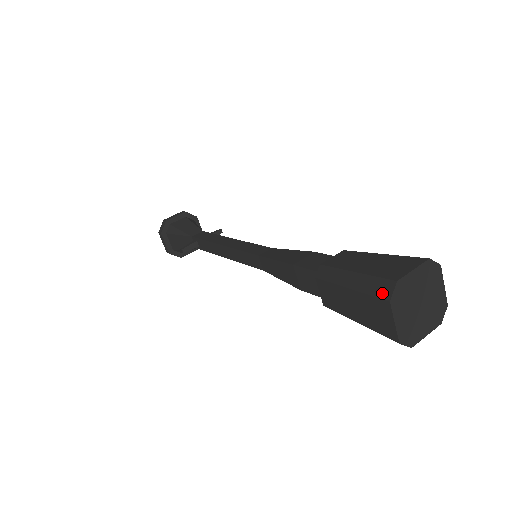
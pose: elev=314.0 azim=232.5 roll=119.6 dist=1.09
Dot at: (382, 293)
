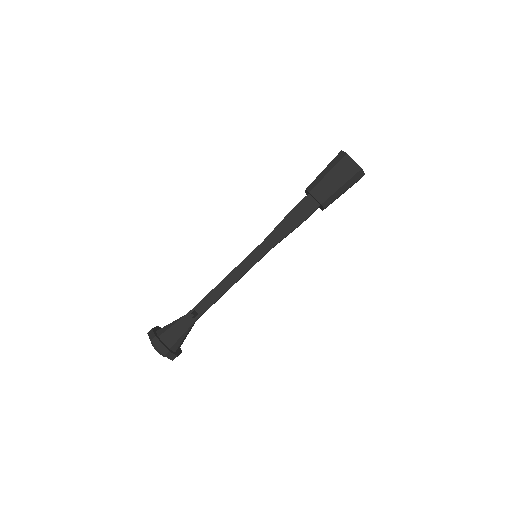
Dot at: (341, 156)
